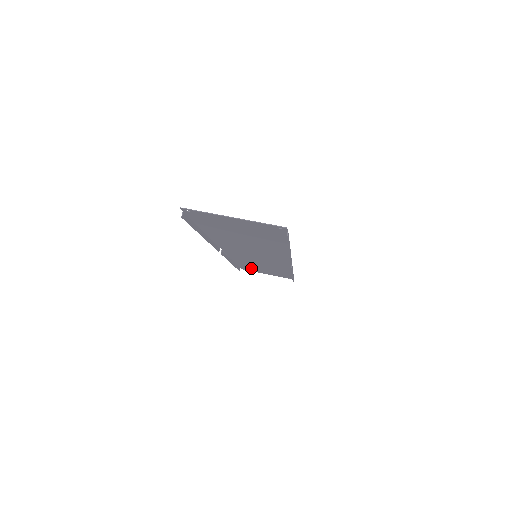
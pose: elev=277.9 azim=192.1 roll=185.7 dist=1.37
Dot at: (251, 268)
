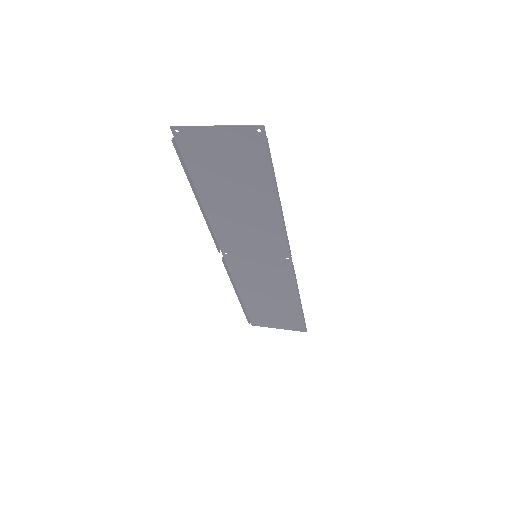
Dot at: (260, 314)
